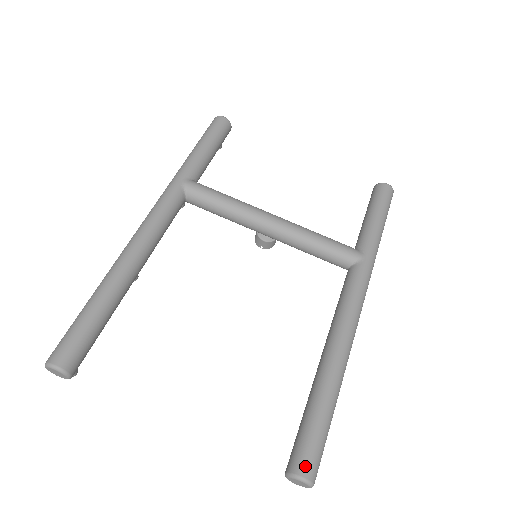
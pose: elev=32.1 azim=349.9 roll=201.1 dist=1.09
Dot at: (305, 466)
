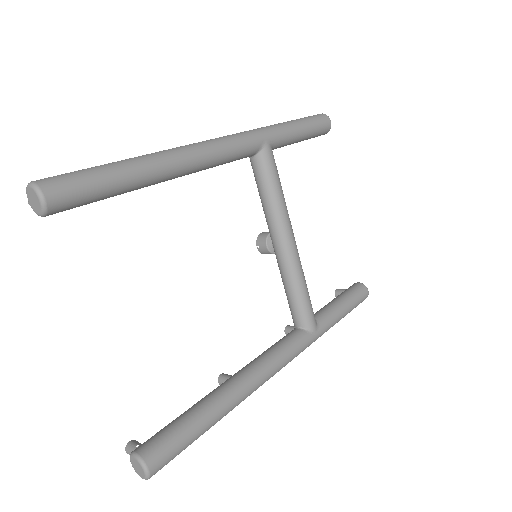
Dot at: (157, 462)
